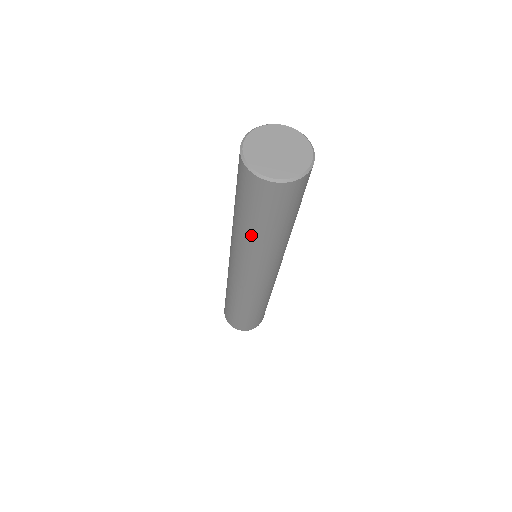
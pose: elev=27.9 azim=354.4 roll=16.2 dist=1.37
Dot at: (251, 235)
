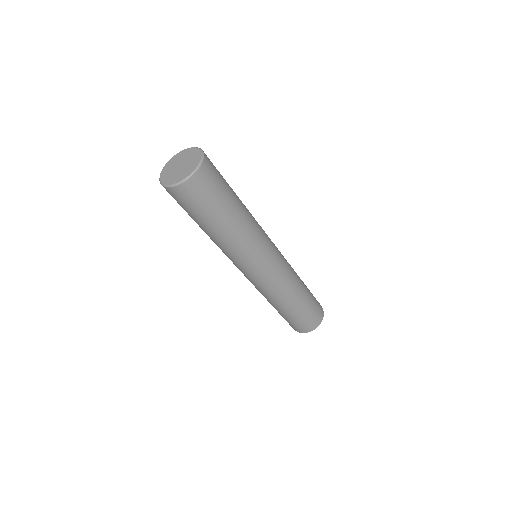
Dot at: (208, 234)
